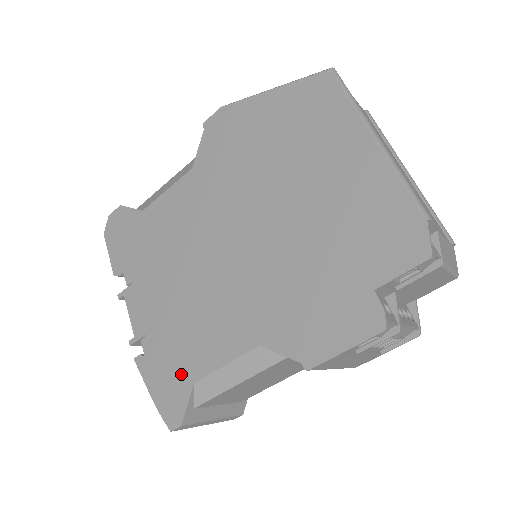
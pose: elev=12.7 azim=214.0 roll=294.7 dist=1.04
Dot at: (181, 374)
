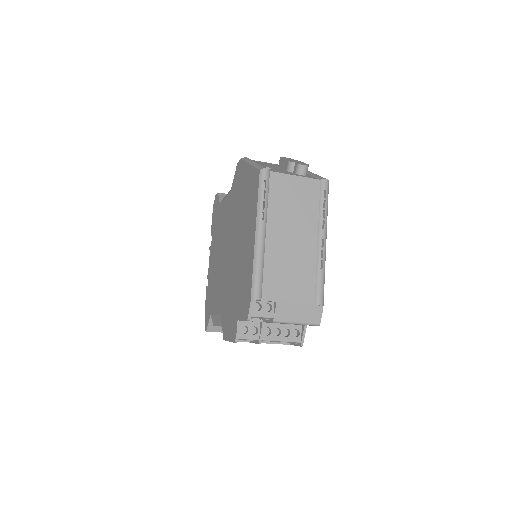
Dot at: (210, 307)
